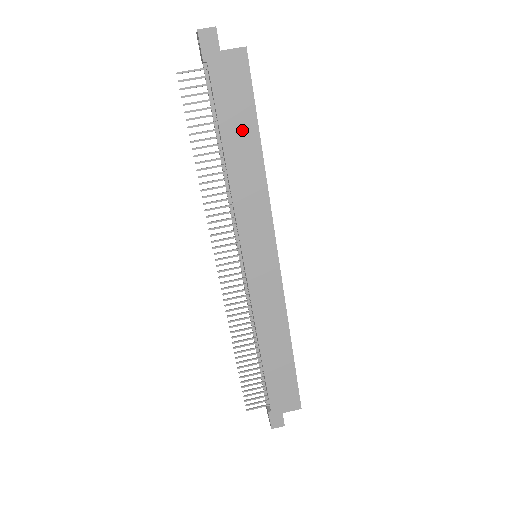
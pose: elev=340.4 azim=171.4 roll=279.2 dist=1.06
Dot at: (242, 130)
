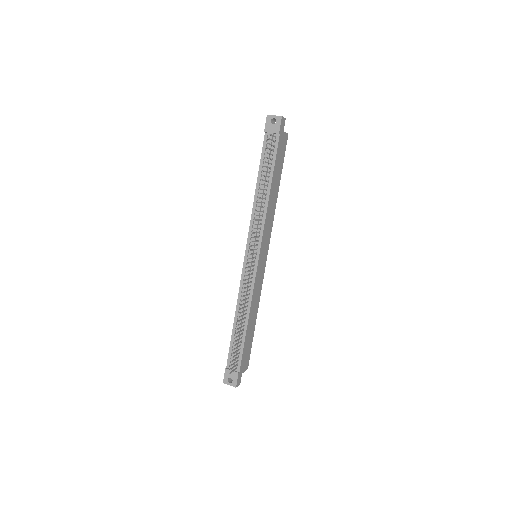
Dot at: (277, 177)
